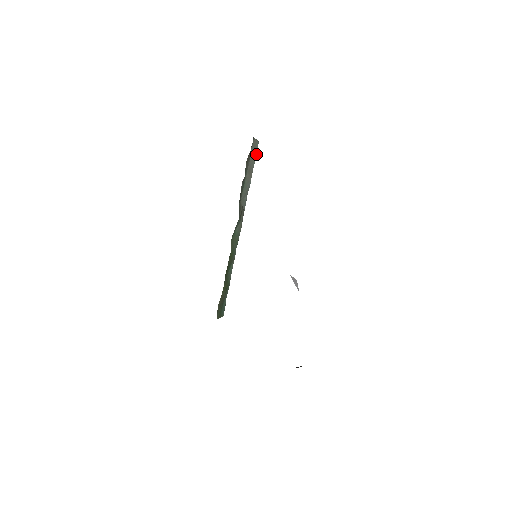
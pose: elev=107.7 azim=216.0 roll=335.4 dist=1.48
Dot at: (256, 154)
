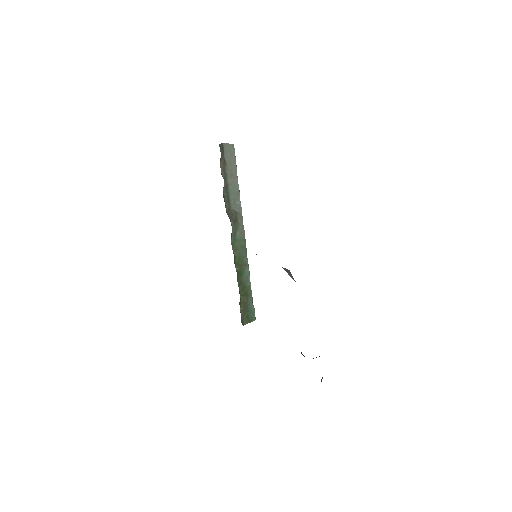
Dot at: (235, 157)
